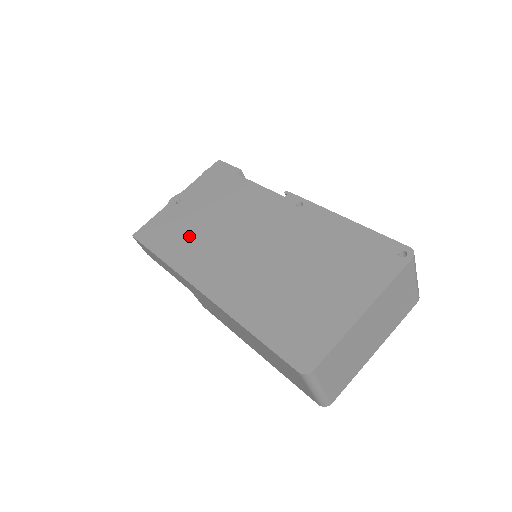
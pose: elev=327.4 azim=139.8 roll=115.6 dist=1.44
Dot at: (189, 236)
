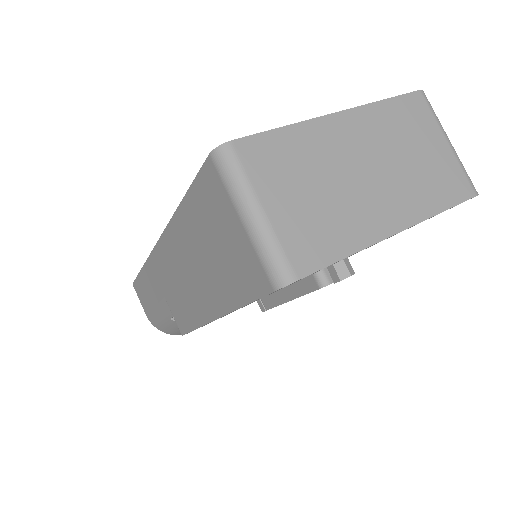
Dot at: occluded
